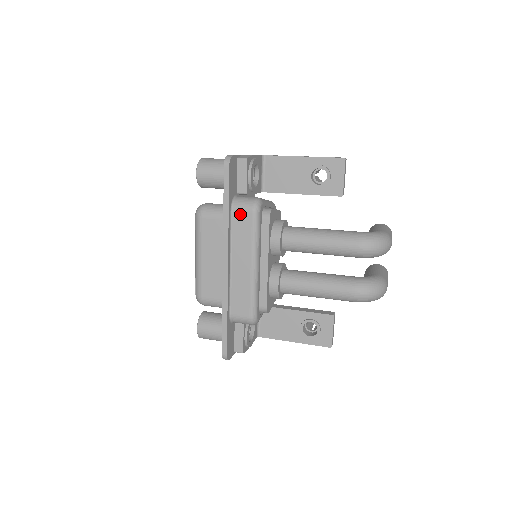
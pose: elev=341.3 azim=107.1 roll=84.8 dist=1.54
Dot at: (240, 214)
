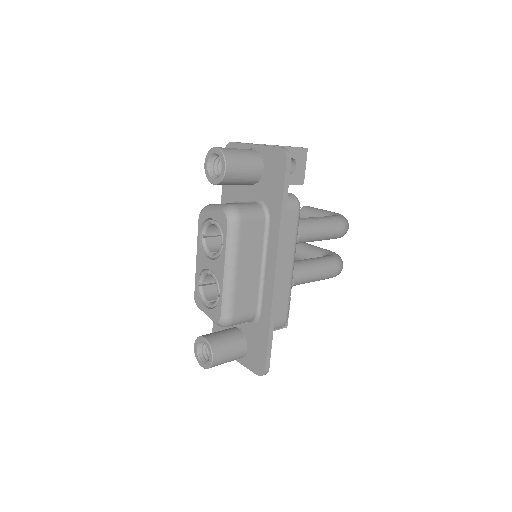
Dot at: (289, 213)
